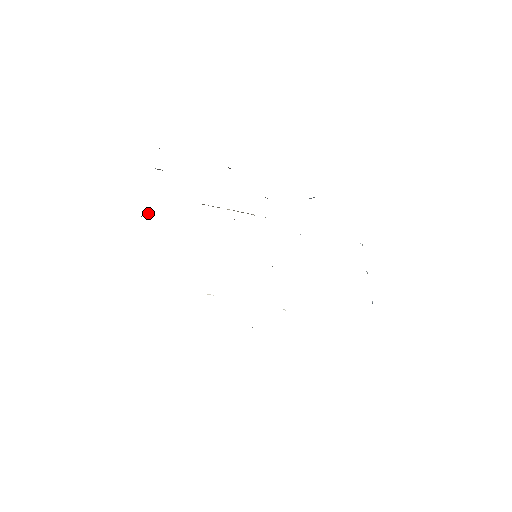
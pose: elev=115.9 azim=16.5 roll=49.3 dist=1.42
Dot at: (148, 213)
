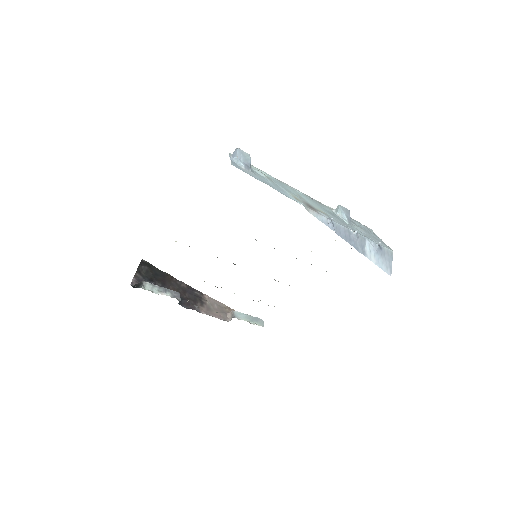
Dot at: (180, 298)
